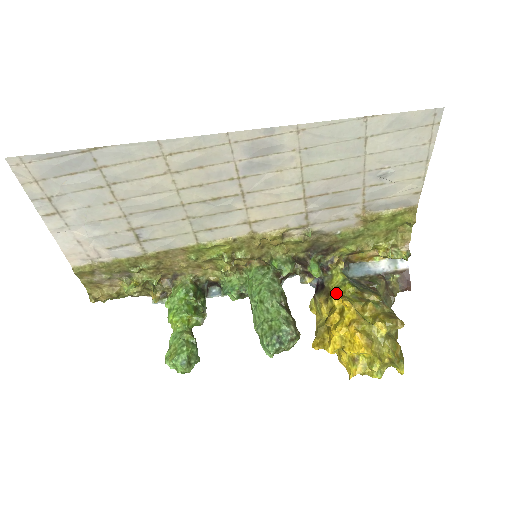
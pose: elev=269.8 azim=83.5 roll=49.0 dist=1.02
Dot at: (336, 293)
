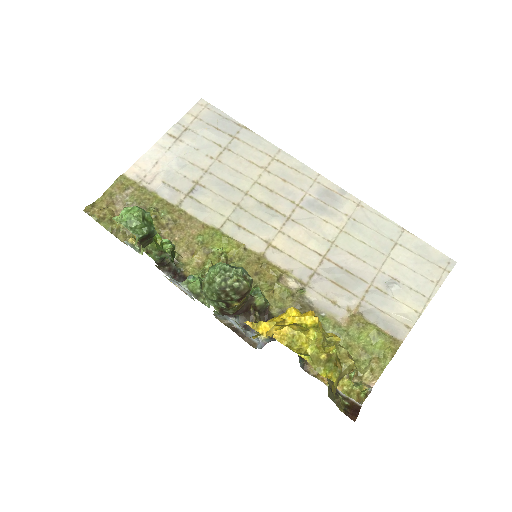
Dot at: occluded
